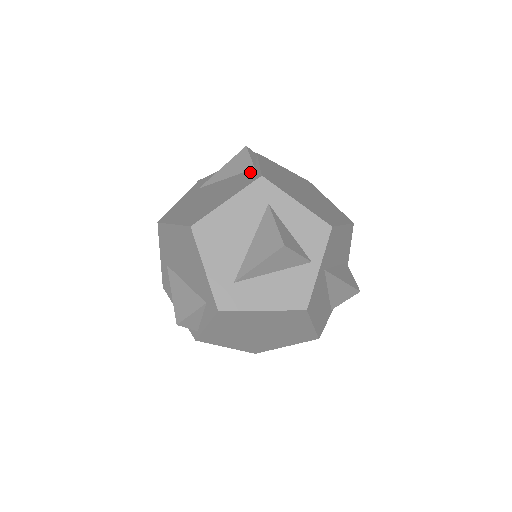
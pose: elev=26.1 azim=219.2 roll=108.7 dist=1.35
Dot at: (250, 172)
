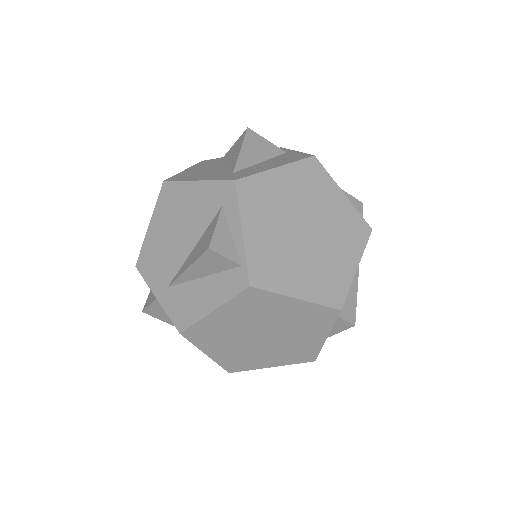
Dot at: occluded
